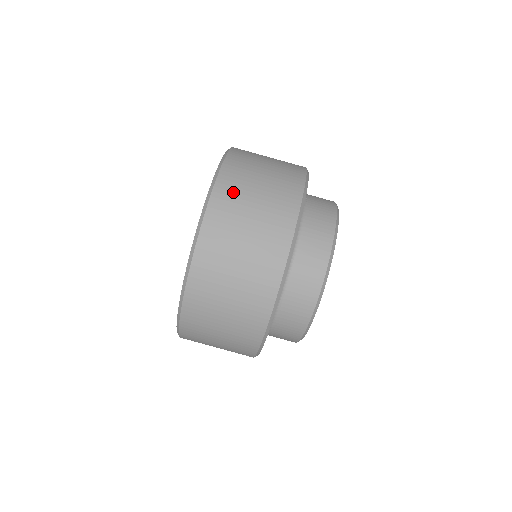
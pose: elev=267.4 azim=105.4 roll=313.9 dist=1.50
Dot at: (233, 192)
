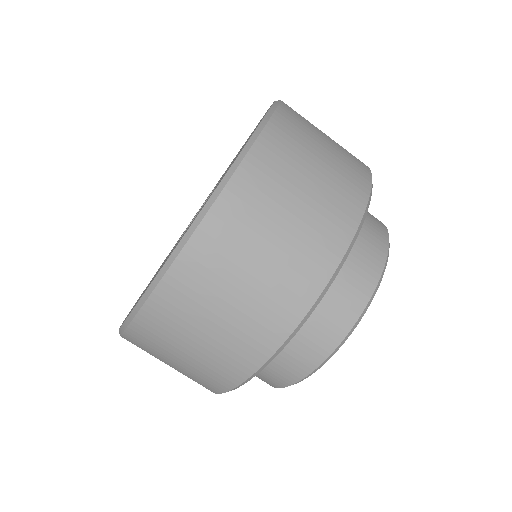
Dot at: occluded
